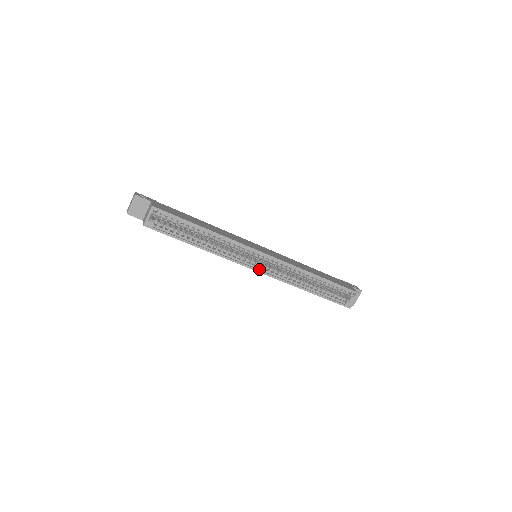
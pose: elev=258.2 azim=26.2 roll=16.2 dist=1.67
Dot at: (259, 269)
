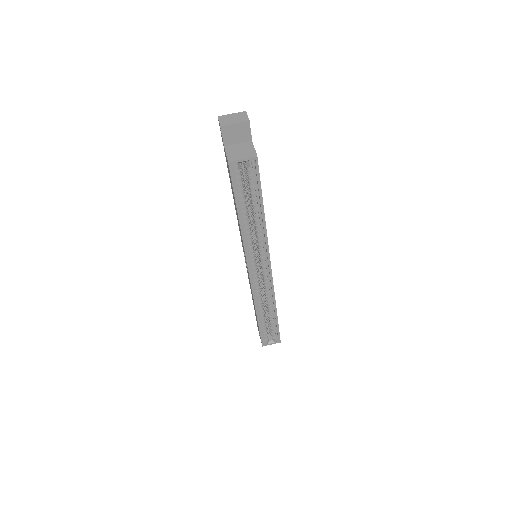
Dot at: (252, 274)
